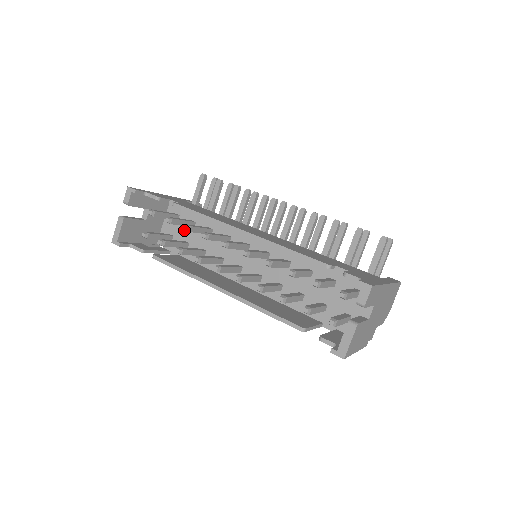
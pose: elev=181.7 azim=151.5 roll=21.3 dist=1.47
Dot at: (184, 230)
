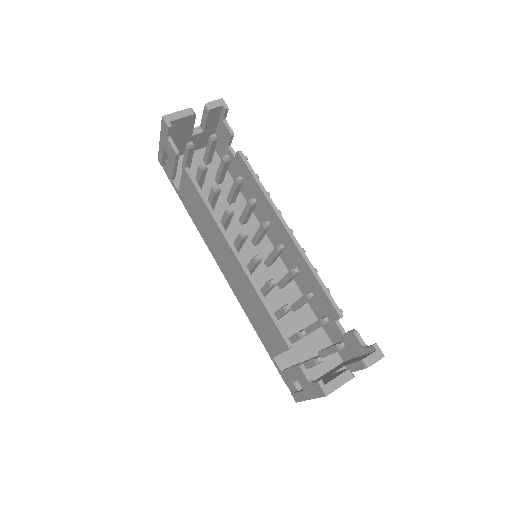
Dot at: (205, 177)
